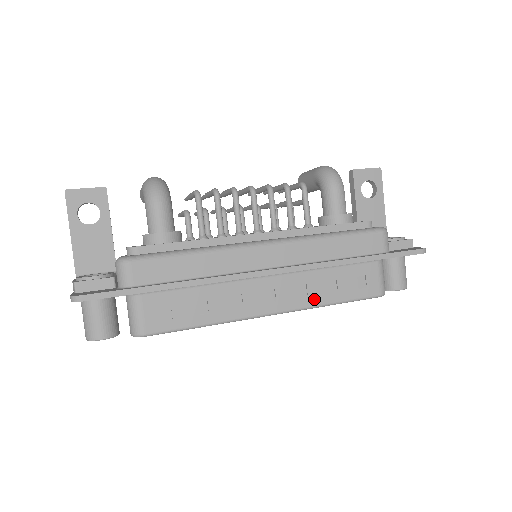
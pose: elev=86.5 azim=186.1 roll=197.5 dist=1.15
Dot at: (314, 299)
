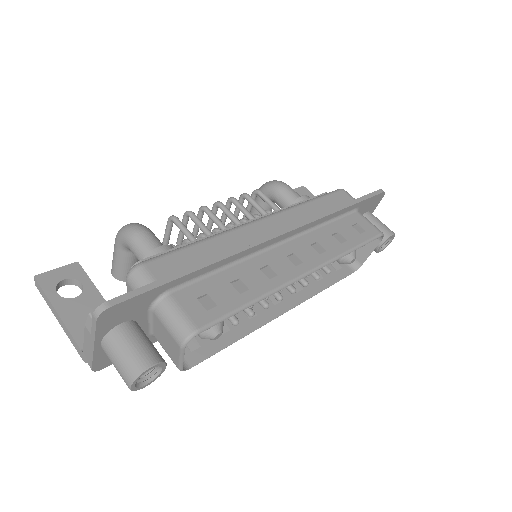
Dot at: (332, 251)
